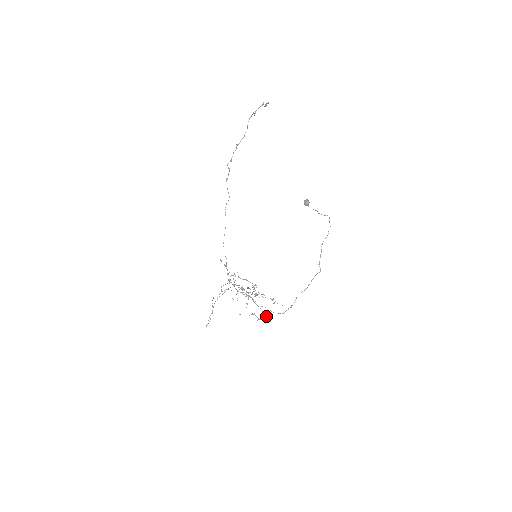
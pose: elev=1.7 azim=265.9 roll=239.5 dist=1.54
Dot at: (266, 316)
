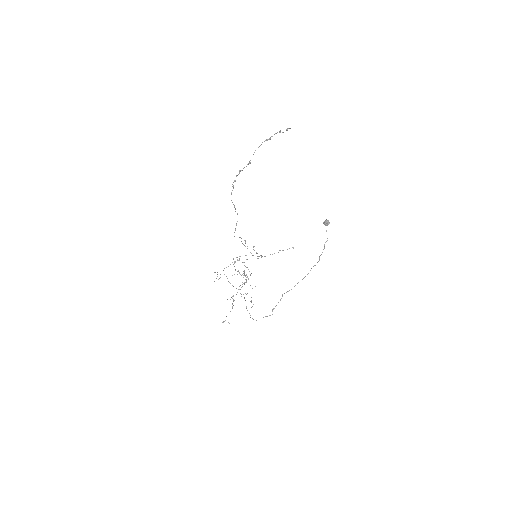
Dot at: occluded
